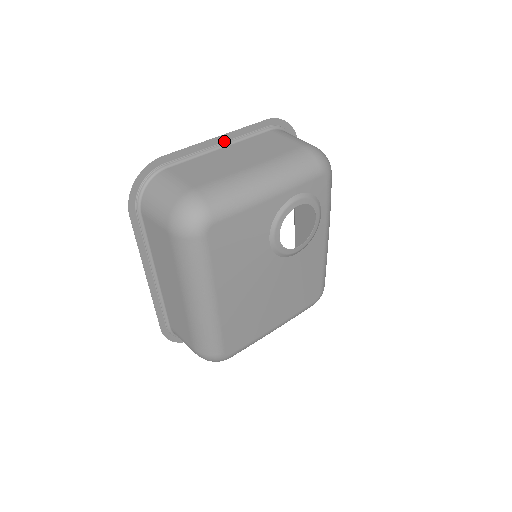
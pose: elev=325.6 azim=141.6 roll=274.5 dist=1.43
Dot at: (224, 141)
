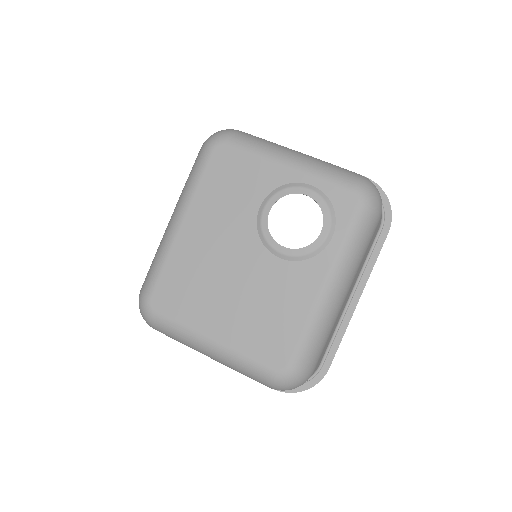
Dot at: occluded
